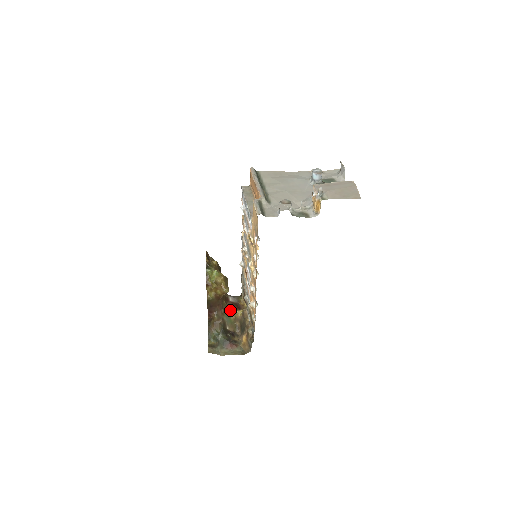
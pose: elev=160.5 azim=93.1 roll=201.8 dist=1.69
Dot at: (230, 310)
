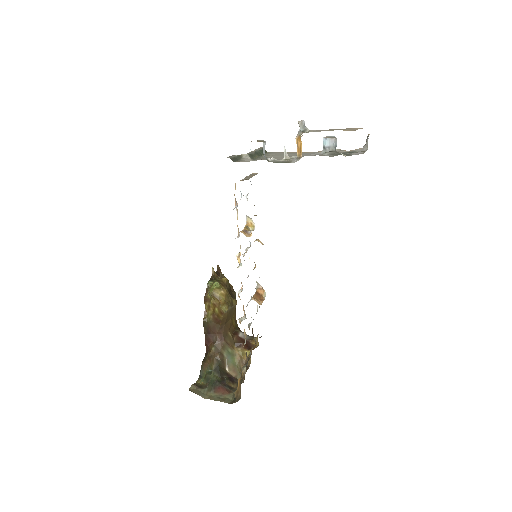
Dot at: (236, 347)
